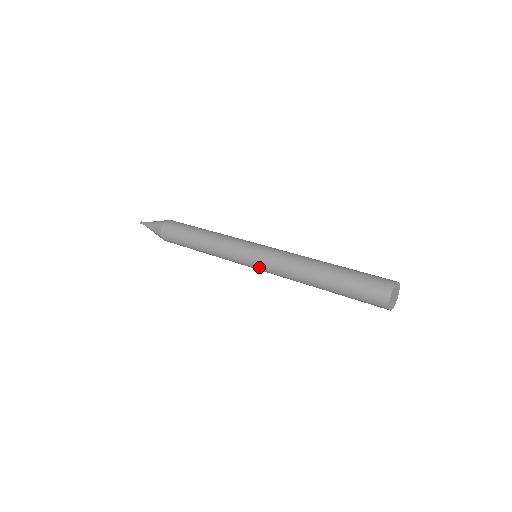
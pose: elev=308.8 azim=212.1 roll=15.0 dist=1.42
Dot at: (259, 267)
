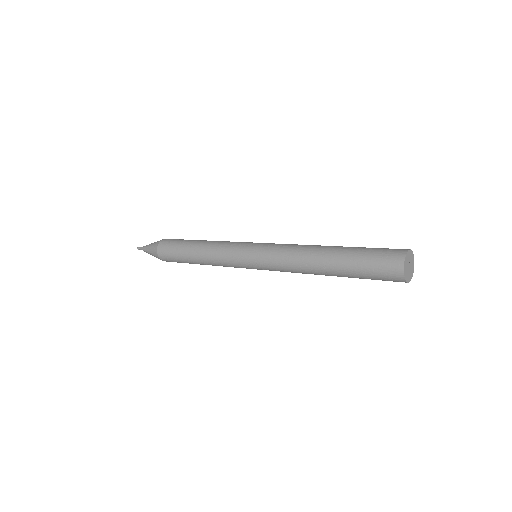
Dot at: (258, 257)
